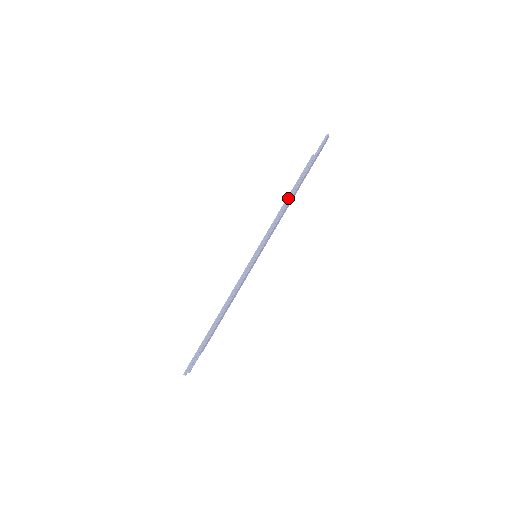
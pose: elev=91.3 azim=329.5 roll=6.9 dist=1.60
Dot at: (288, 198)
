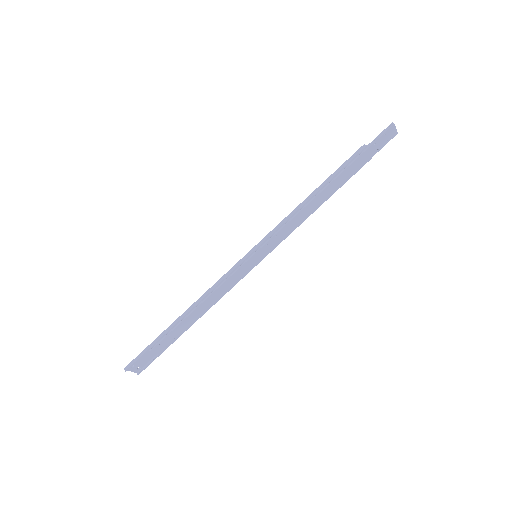
Dot at: (314, 192)
